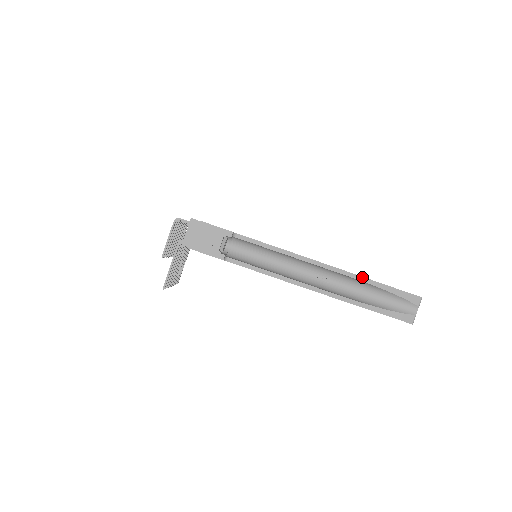
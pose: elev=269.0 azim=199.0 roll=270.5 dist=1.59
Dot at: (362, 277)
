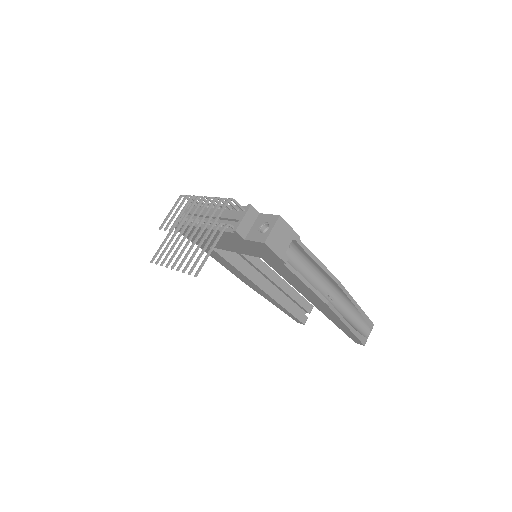
Dot at: (356, 302)
